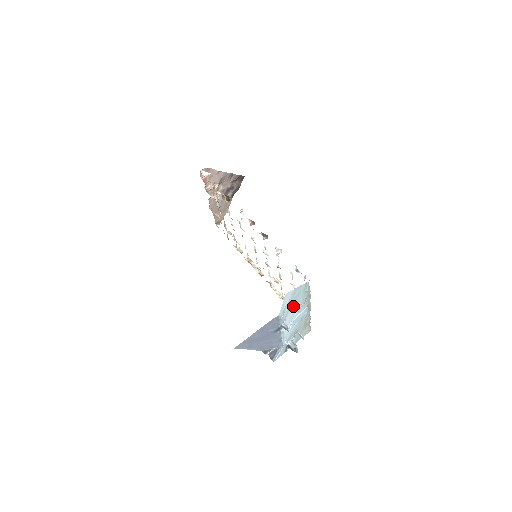
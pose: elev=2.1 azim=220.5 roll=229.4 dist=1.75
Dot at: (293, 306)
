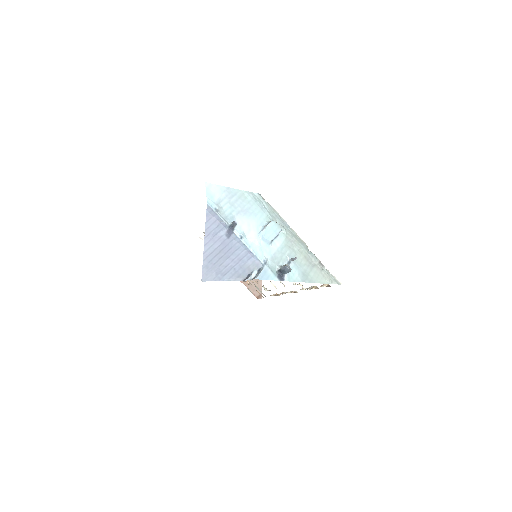
Dot at: (244, 213)
